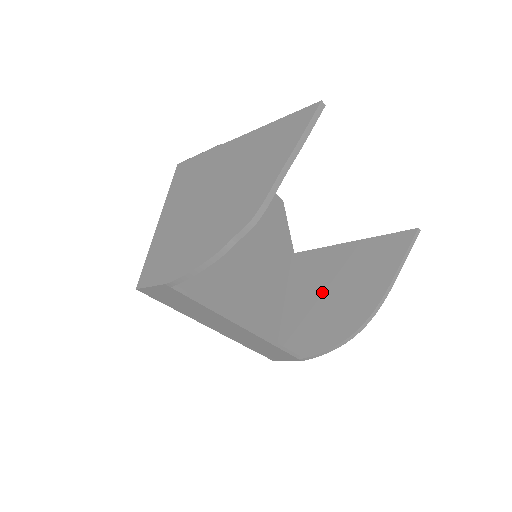
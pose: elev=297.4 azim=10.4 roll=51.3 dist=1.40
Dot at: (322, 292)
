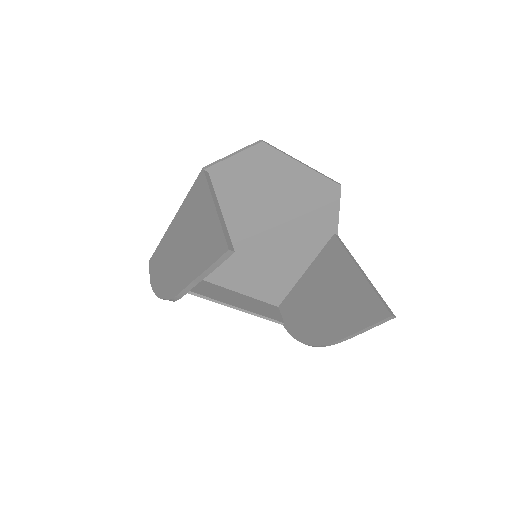
Dot at: (320, 292)
